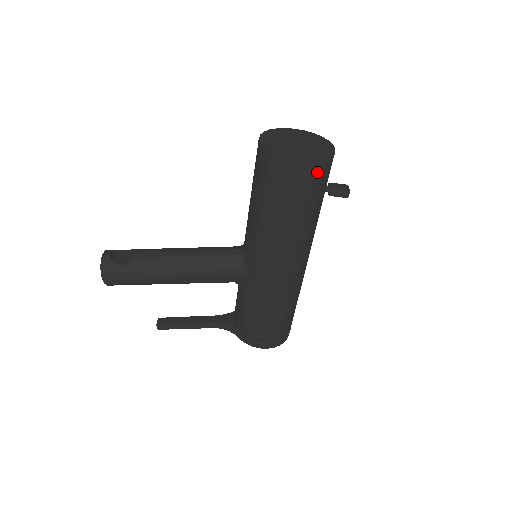
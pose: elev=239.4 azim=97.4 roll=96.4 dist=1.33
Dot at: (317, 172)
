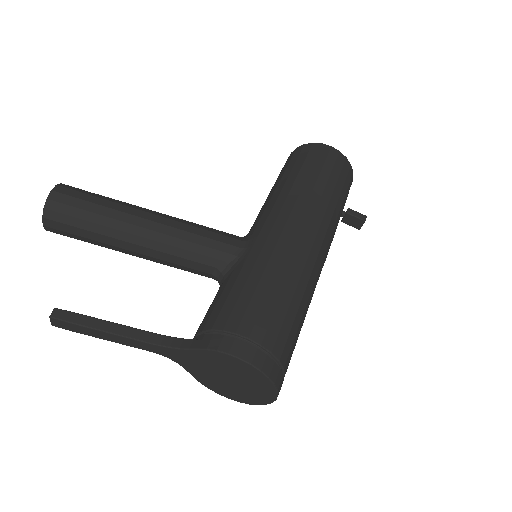
Dot at: (344, 165)
